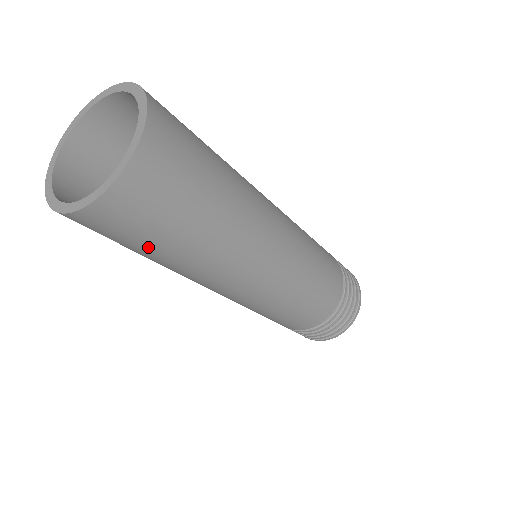
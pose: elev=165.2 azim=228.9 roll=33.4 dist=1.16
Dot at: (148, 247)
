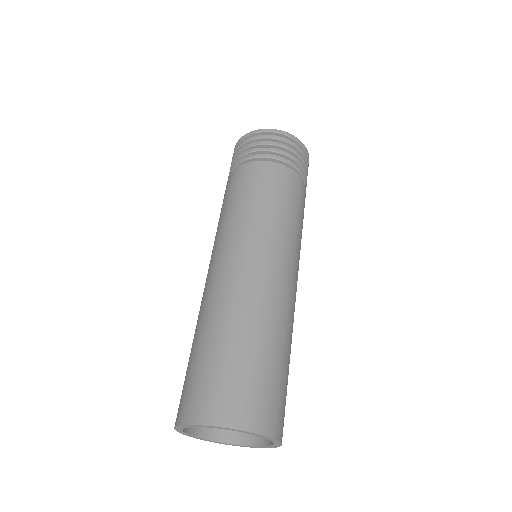
Dot at: occluded
